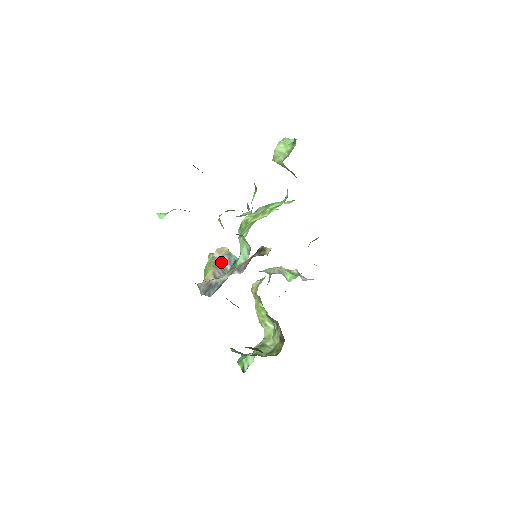
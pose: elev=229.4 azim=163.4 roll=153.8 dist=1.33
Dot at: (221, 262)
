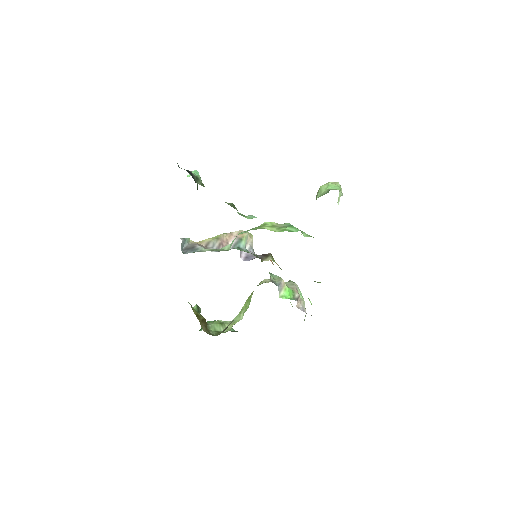
Dot at: (230, 240)
